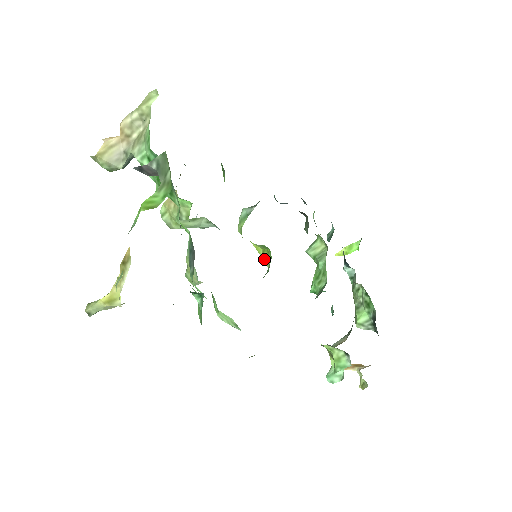
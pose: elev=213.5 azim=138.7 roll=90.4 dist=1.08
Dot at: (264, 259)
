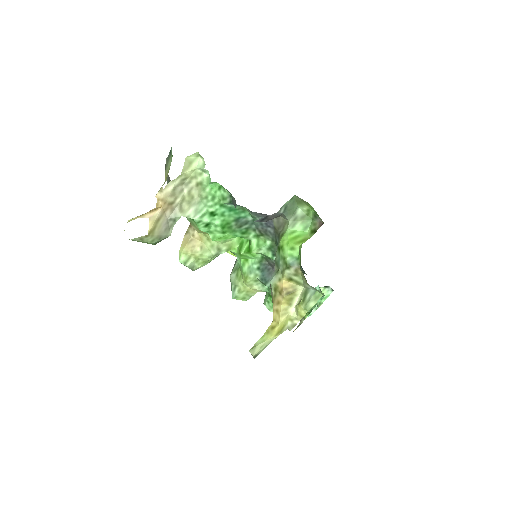
Dot at: occluded
